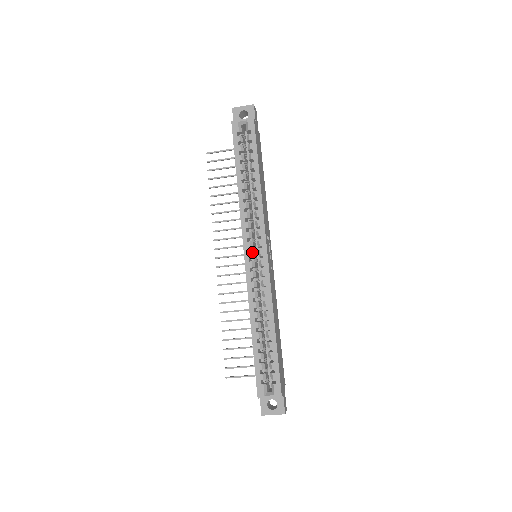
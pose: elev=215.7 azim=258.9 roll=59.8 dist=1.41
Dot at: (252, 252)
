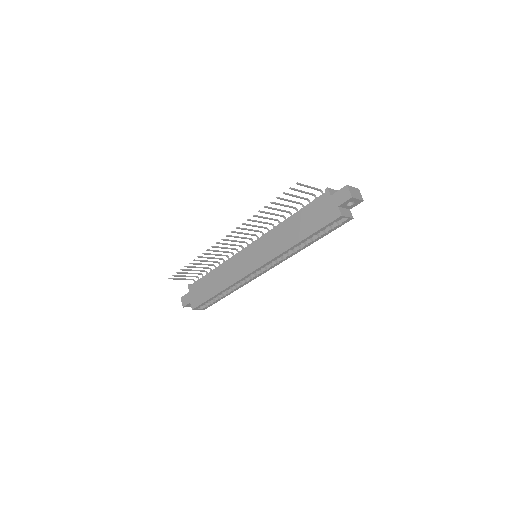
Dot at: occluded
